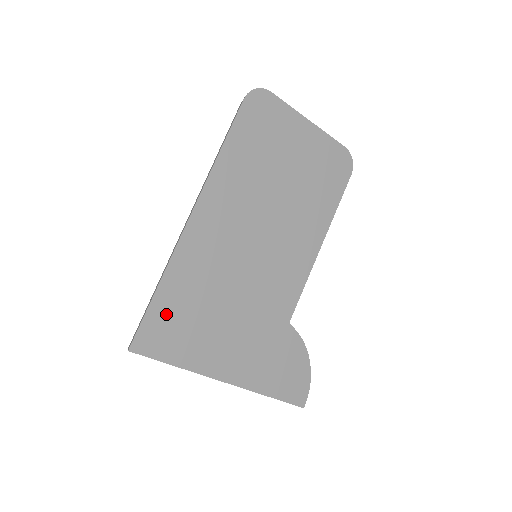
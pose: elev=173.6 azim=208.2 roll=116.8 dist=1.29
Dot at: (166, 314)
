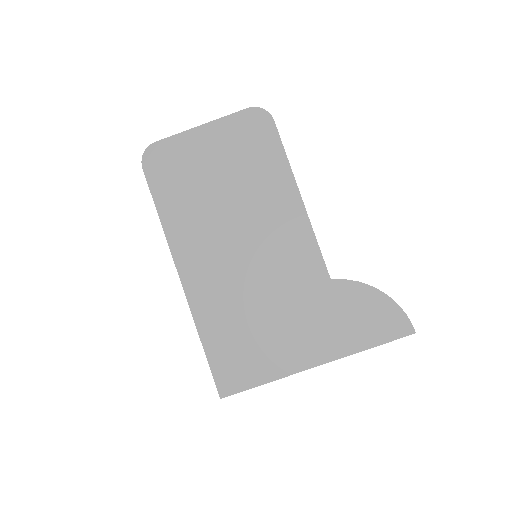
Dot at: (224, 355)
